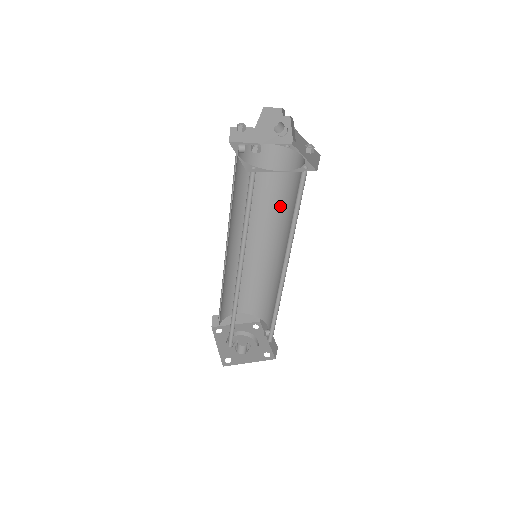
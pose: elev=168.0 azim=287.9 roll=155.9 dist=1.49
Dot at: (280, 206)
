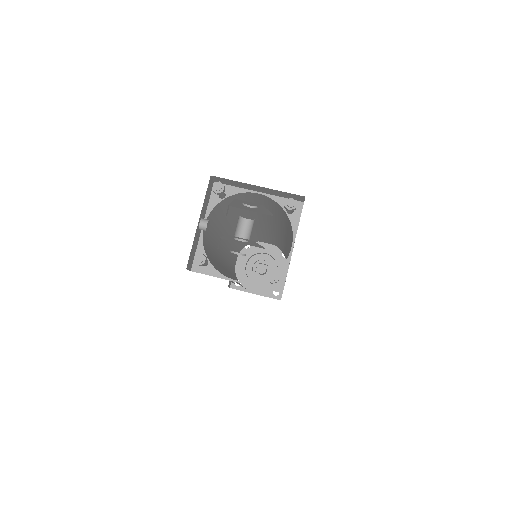
Dot at: (288, 235)
